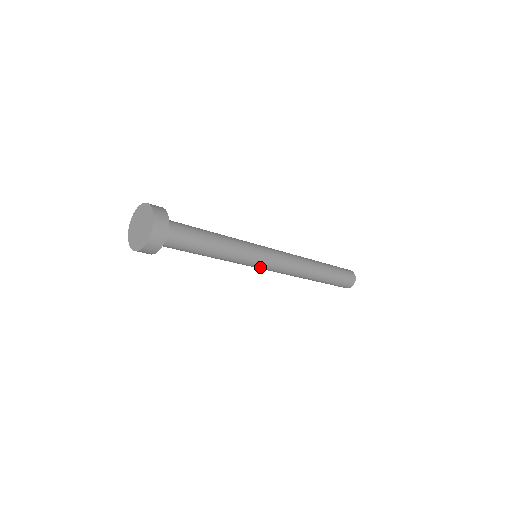
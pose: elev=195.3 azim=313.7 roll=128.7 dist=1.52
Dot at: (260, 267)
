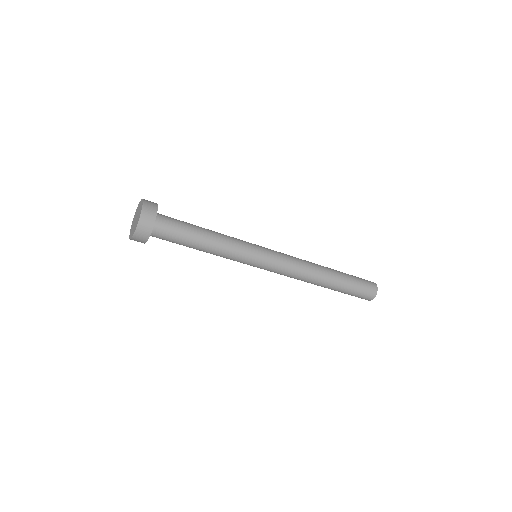
Dot at: (259, 266)
